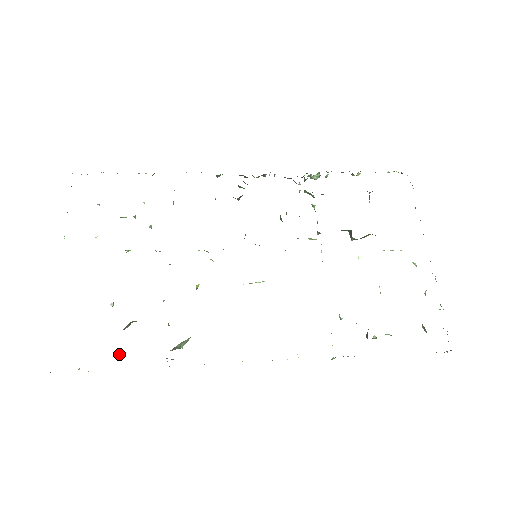
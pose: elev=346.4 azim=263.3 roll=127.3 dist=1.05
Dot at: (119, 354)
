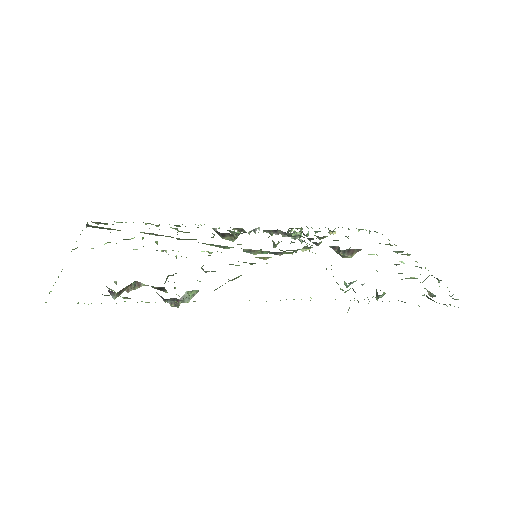
Dot at: (122, 297)
